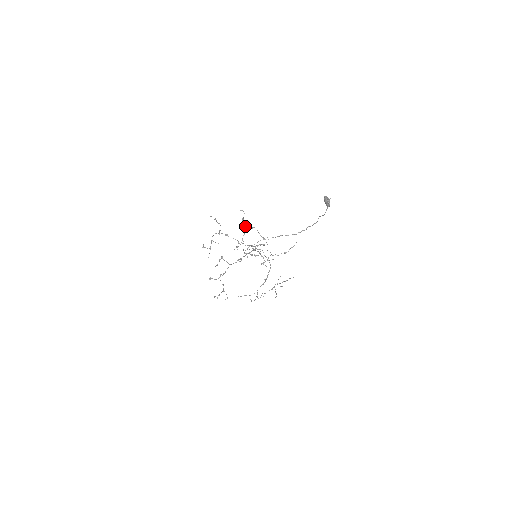
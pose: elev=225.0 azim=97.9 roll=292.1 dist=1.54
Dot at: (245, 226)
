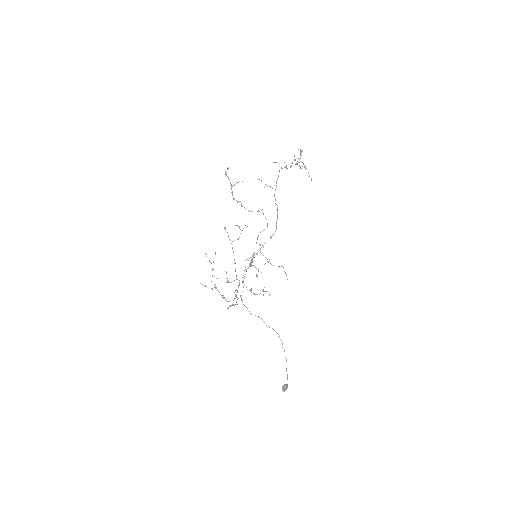
Dot at: occluded
